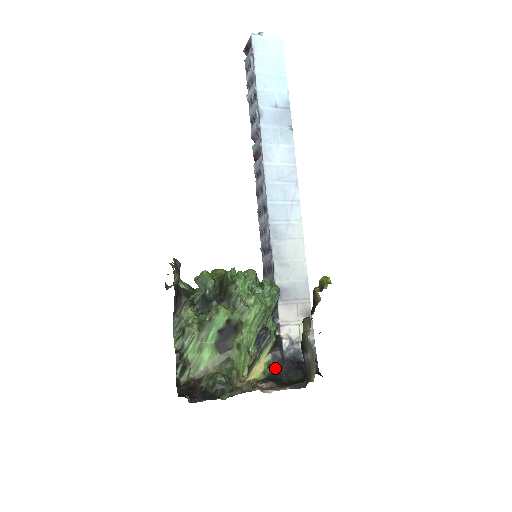
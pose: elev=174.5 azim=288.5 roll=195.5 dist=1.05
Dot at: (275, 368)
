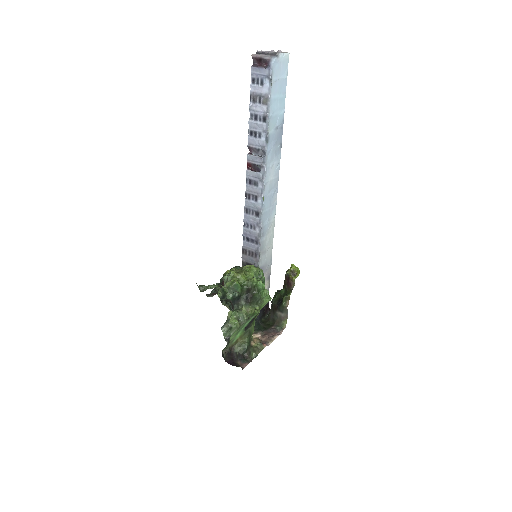
Dot at: occluded
